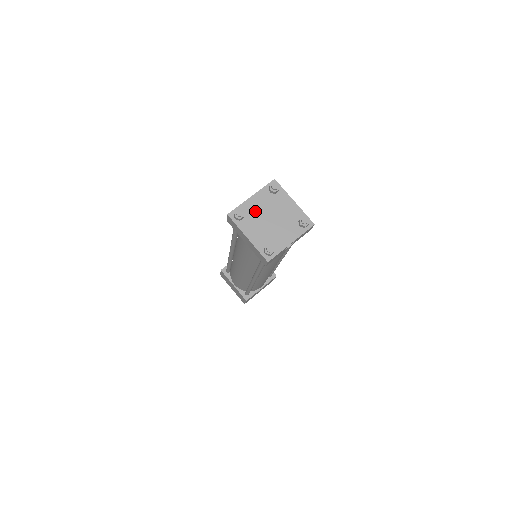
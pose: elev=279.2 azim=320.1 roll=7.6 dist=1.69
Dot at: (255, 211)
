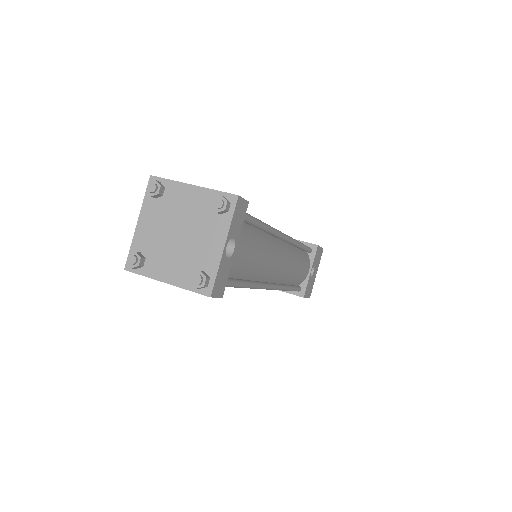
Dot at: (153, 239)
